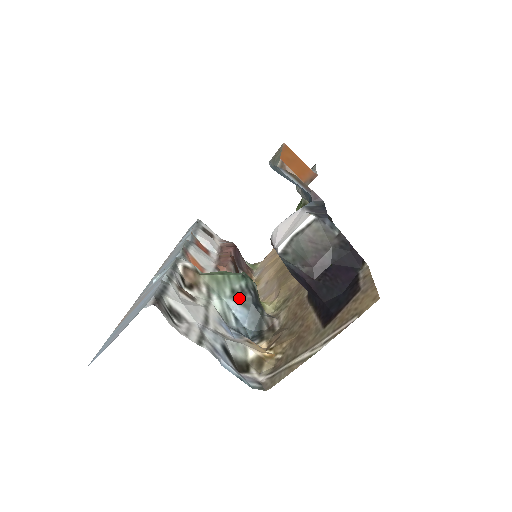
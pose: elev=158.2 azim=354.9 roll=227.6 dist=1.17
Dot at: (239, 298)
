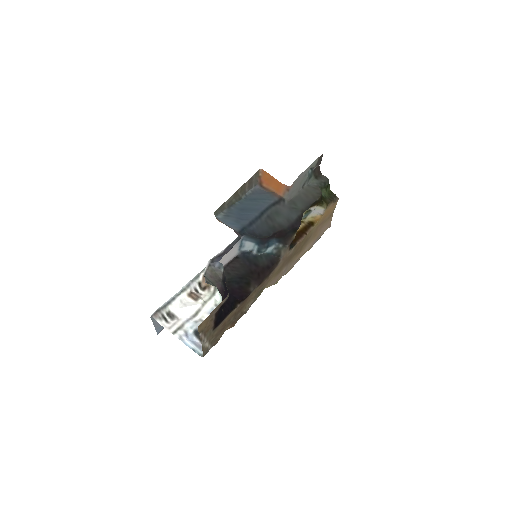
Dot at: occluded
